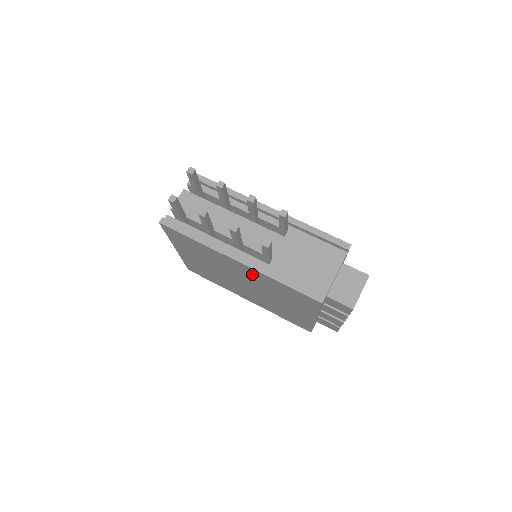
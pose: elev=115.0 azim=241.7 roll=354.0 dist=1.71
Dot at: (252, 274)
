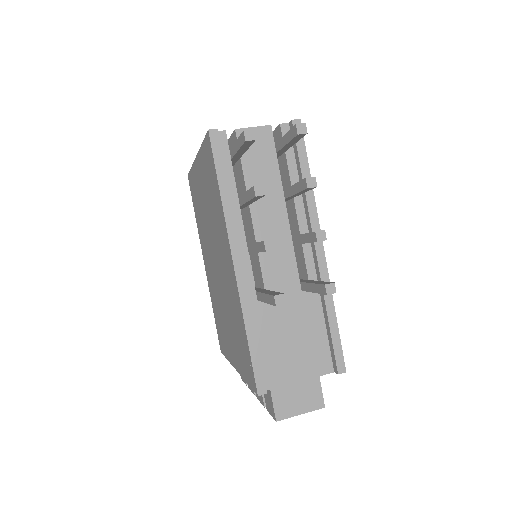
Dot at: (232, 285)
